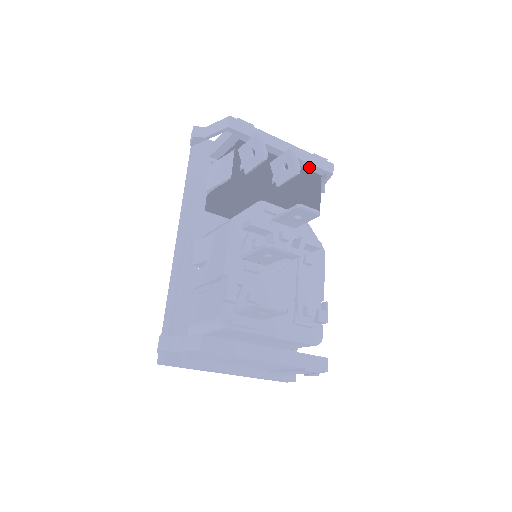
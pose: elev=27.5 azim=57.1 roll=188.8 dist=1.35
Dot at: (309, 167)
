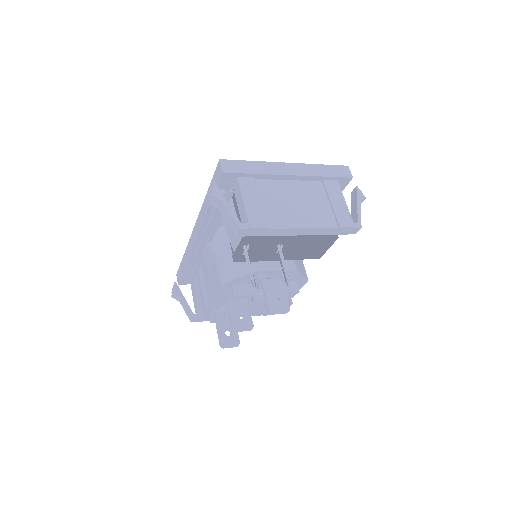
Dot at: occluded
